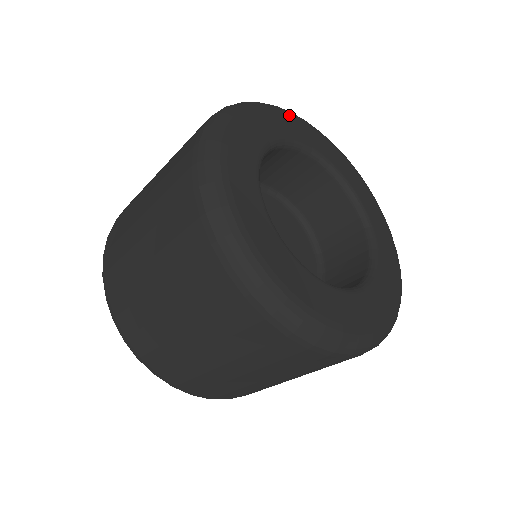
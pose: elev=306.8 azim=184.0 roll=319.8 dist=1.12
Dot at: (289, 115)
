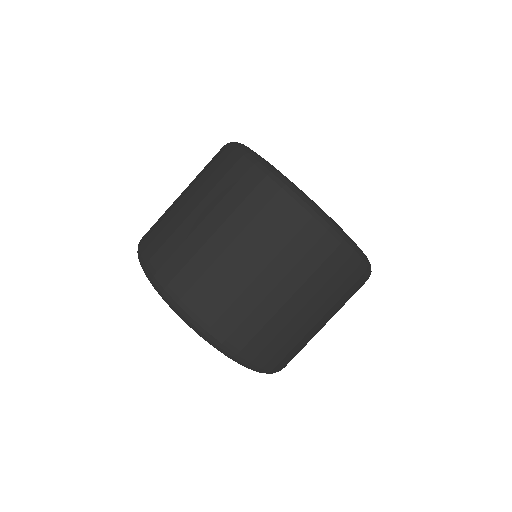
Dot at: occluded
